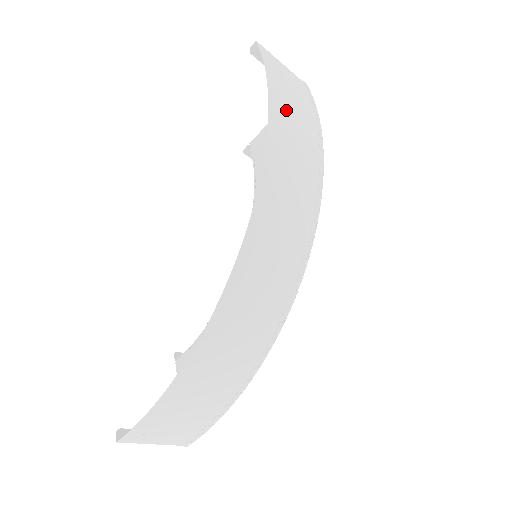
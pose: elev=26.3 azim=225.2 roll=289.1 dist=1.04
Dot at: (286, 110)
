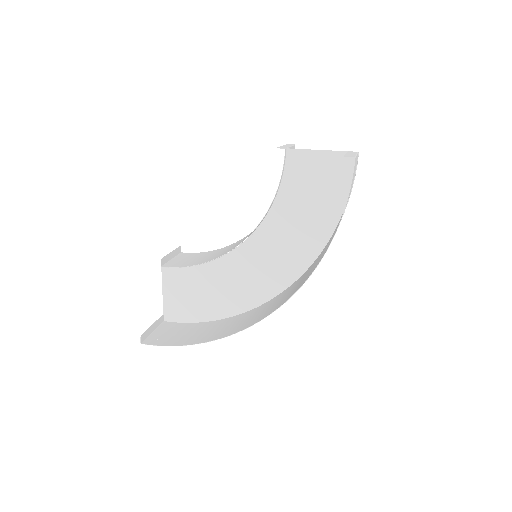
Dot at: occluded
